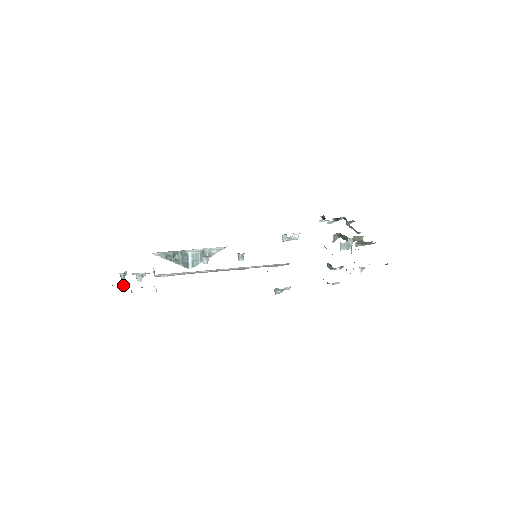
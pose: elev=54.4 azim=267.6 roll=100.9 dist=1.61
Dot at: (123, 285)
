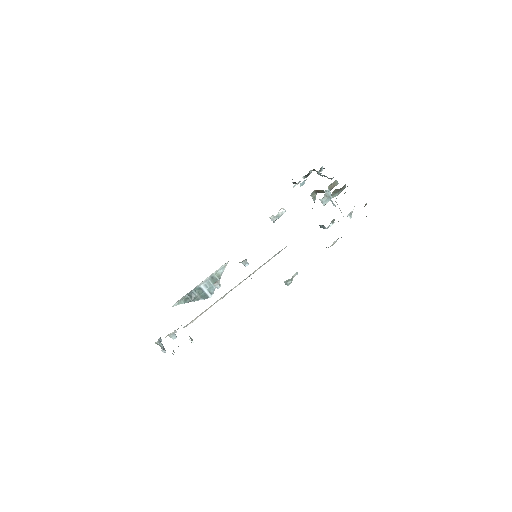
Dot at: (163, 352)
